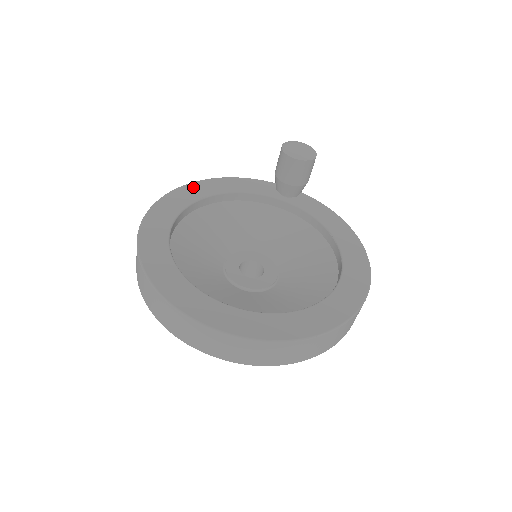
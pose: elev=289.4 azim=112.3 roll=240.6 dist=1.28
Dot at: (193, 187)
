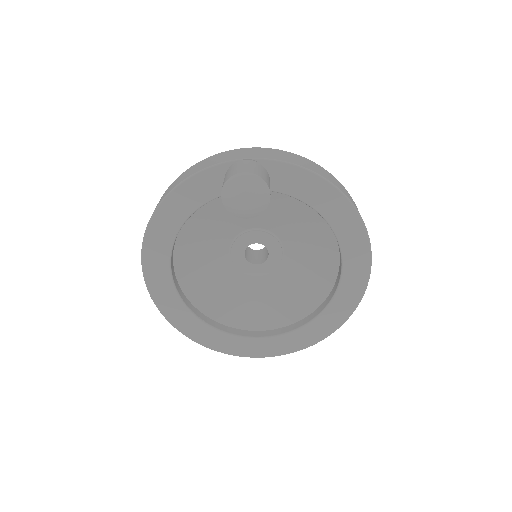
Dot at: (154, 232)
